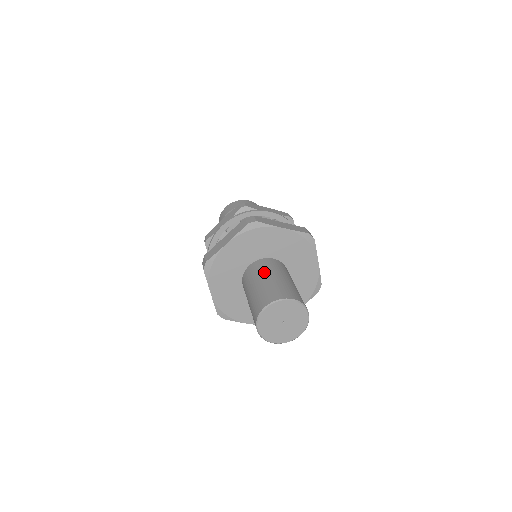
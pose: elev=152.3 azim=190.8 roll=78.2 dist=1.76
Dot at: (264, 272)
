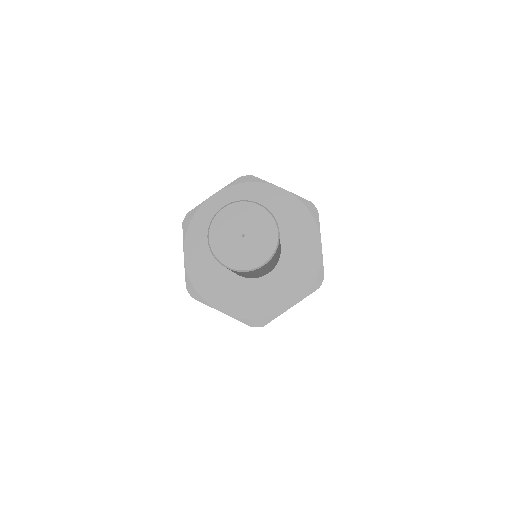
Dot at: occluded
